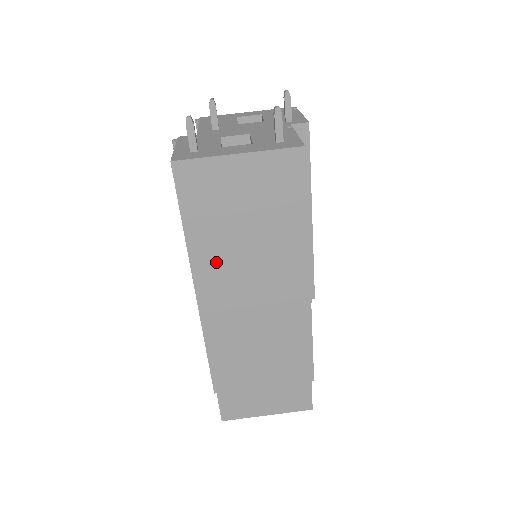
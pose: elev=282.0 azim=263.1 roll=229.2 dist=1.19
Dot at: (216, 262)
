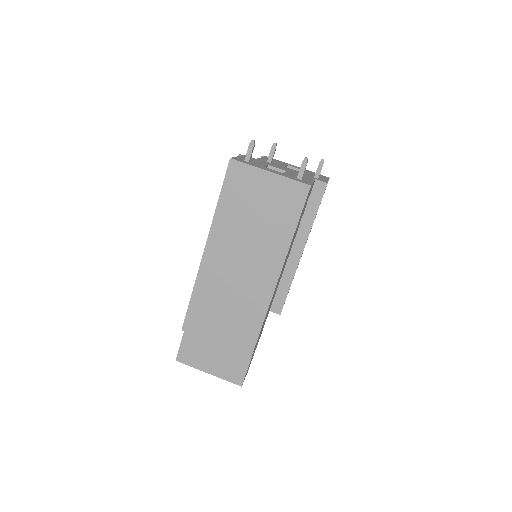
Dot at: (227, 234)
